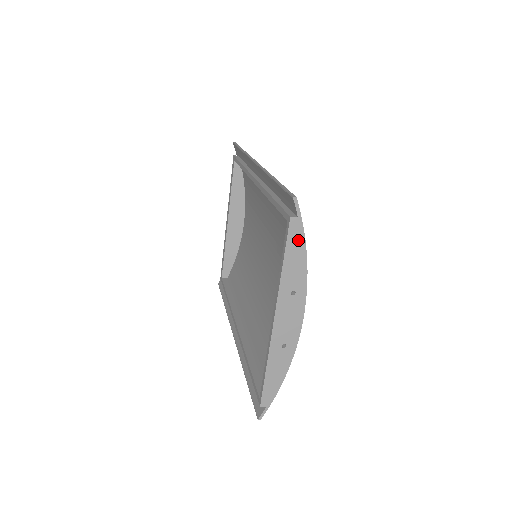
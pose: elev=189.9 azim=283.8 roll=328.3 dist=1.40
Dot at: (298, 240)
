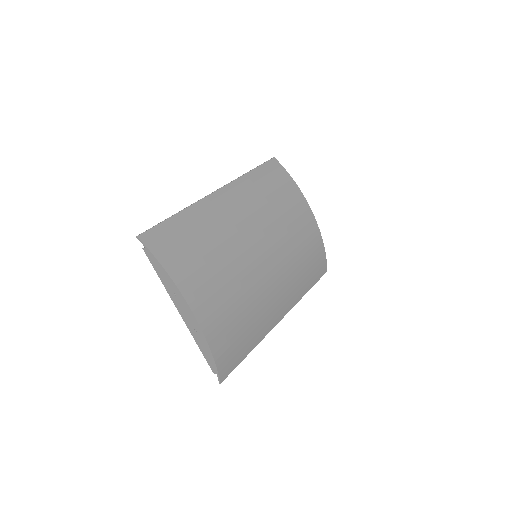
Dot at: (155, 261)
